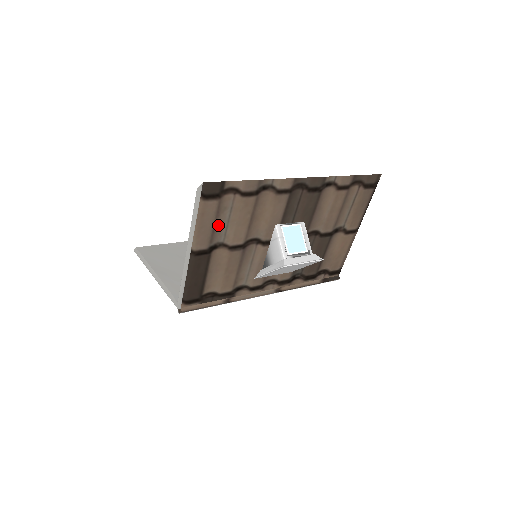
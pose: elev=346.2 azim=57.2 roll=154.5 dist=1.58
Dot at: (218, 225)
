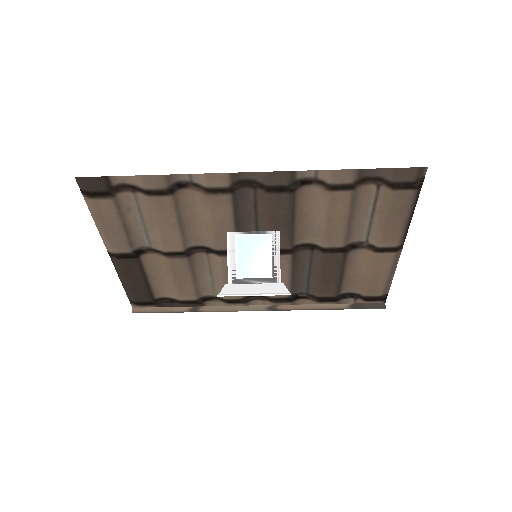
Dot at: (131, 227)
